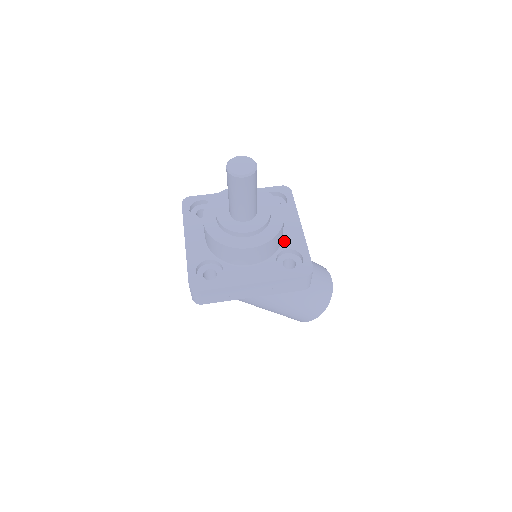
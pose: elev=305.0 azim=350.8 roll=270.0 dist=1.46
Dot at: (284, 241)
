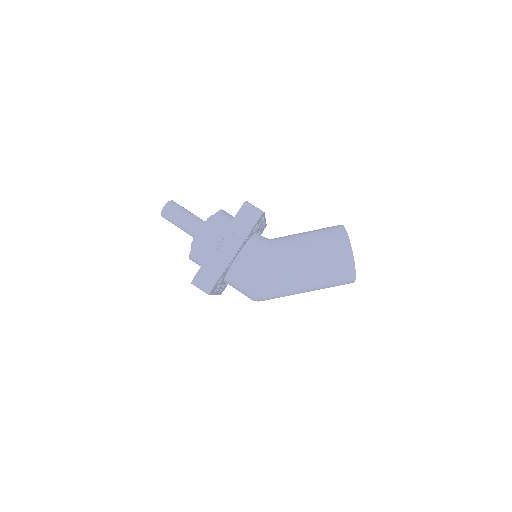
Dot at: occluded
